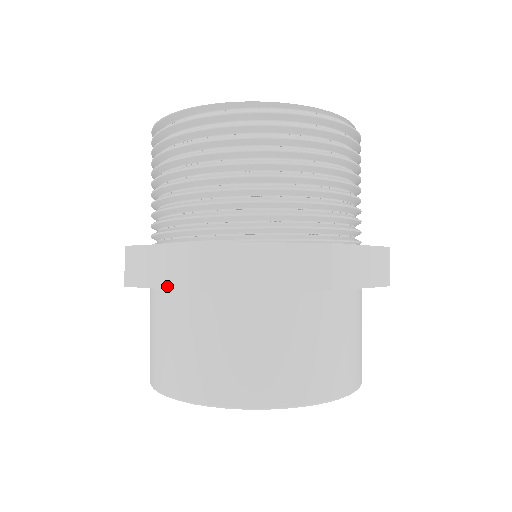
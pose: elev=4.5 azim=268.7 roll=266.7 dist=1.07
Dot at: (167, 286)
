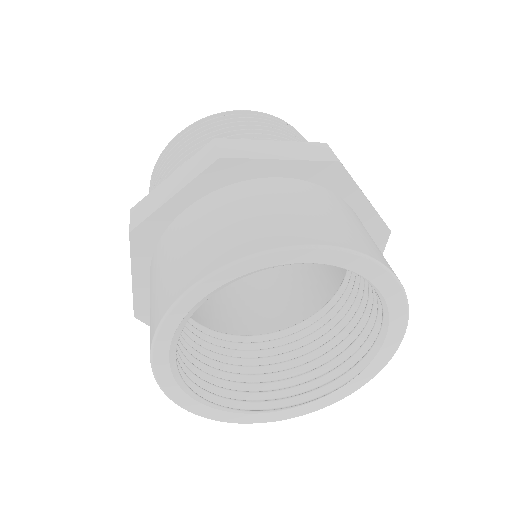
Dot at: (295, 158)
